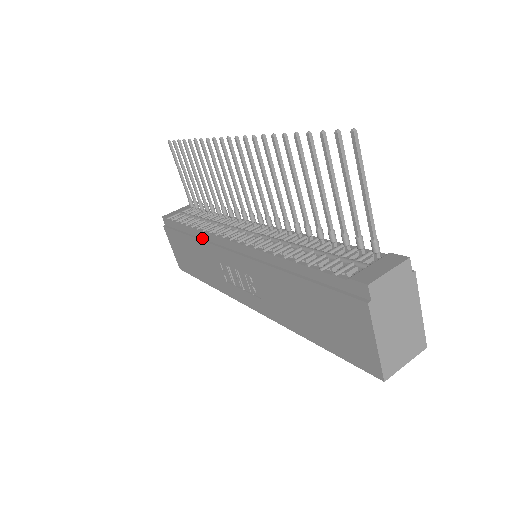
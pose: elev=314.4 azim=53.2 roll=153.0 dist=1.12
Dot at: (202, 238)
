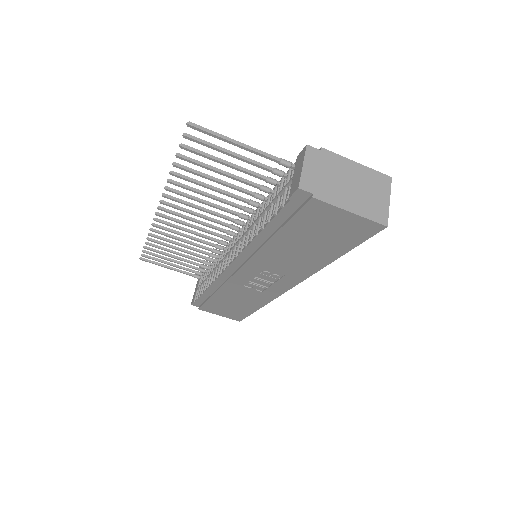
Dot at: (219, 286)
